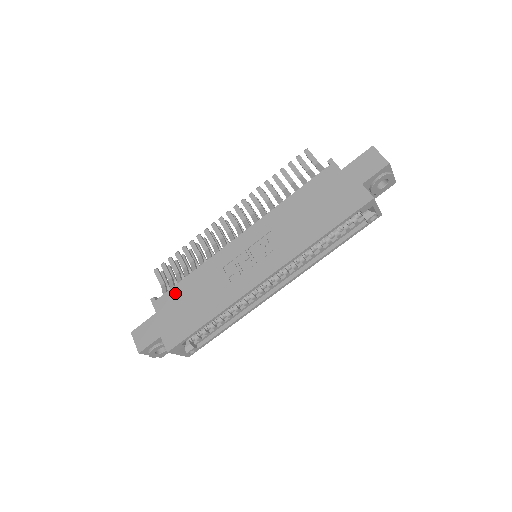
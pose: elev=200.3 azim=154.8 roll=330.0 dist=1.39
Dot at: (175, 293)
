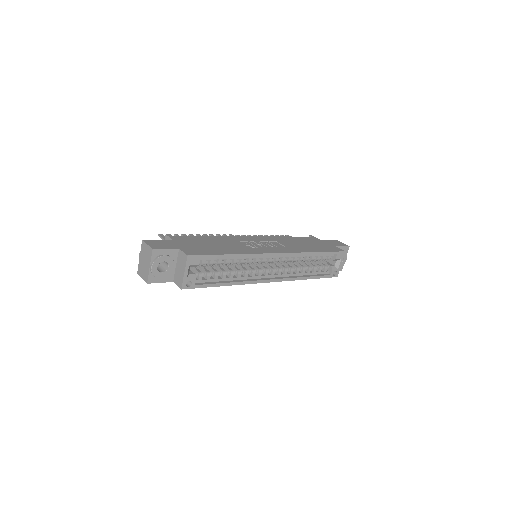
Dot at: (193, 238)
